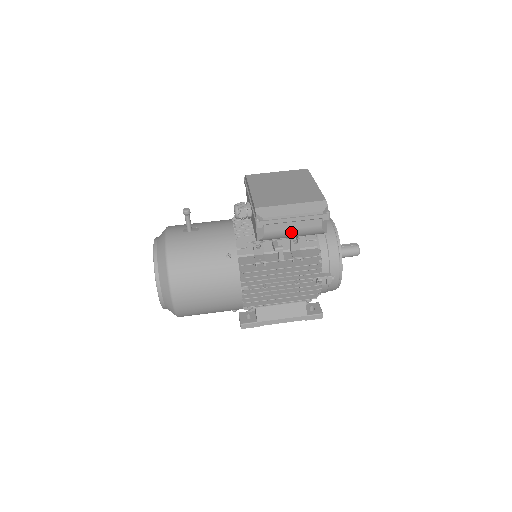
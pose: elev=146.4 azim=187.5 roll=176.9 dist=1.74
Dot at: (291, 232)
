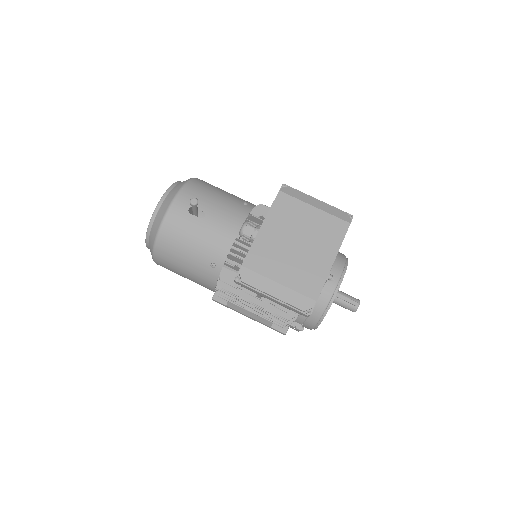
Dot at: (269, 299)
